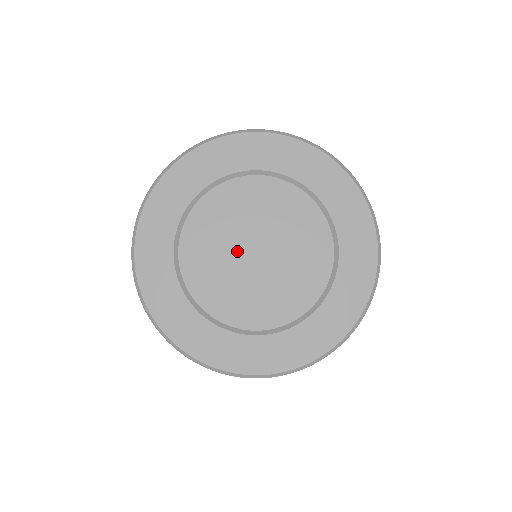
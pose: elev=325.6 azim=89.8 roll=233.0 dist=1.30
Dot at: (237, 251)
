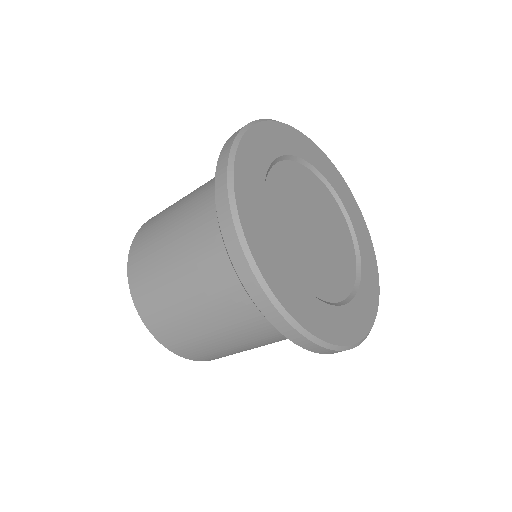
Dot at: (304, 223)
